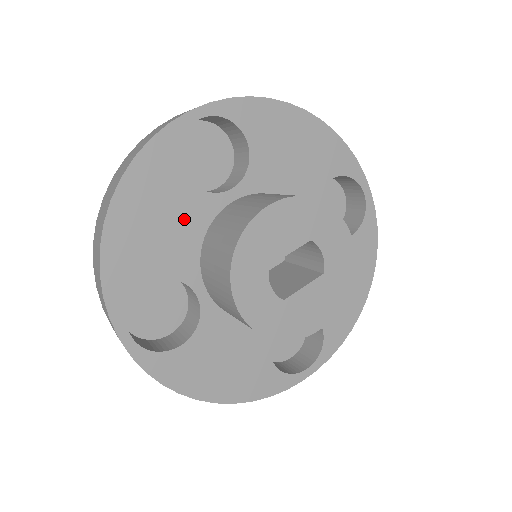
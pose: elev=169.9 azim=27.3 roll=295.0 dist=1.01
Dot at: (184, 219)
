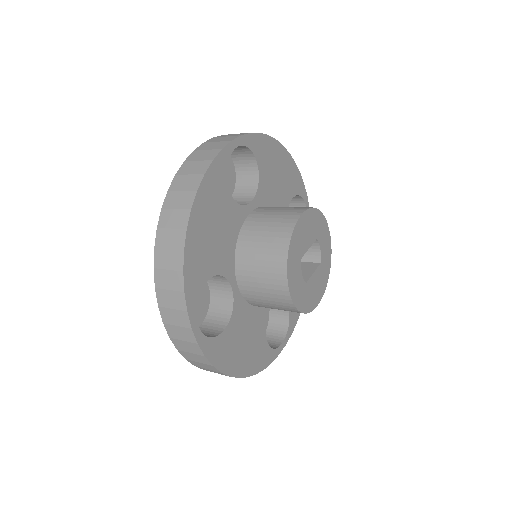
Dot at: (227, 226)
